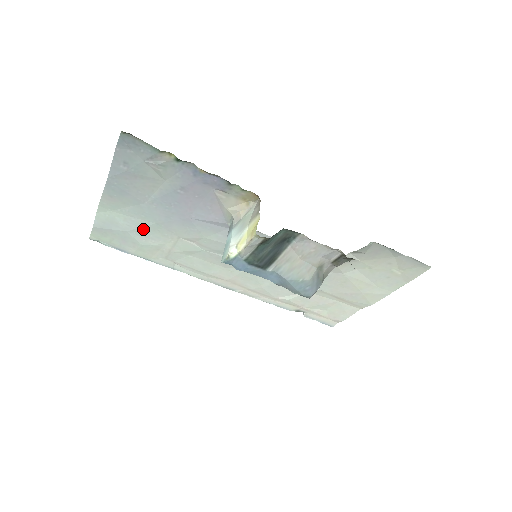
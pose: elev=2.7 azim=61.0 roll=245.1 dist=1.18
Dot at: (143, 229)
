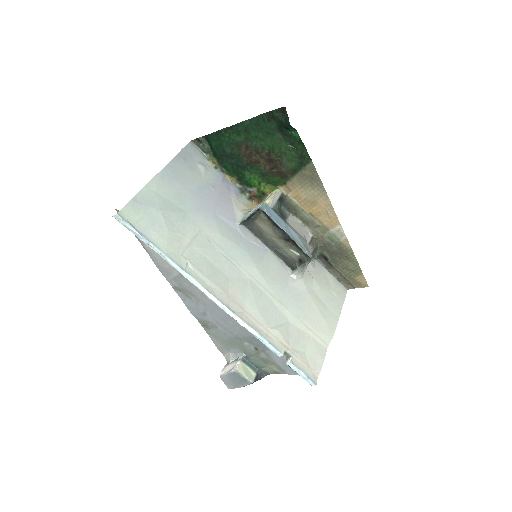
Dot at: (175, 214)
